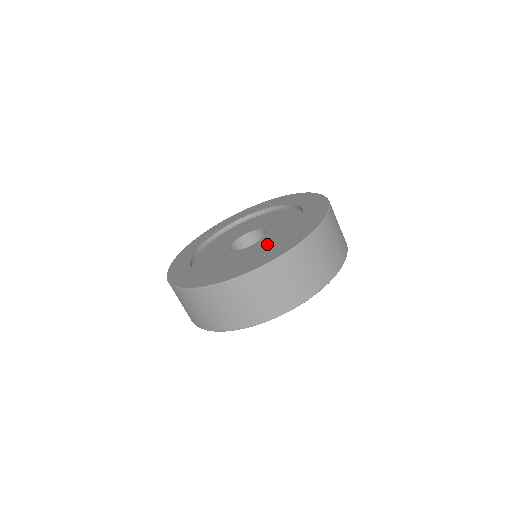
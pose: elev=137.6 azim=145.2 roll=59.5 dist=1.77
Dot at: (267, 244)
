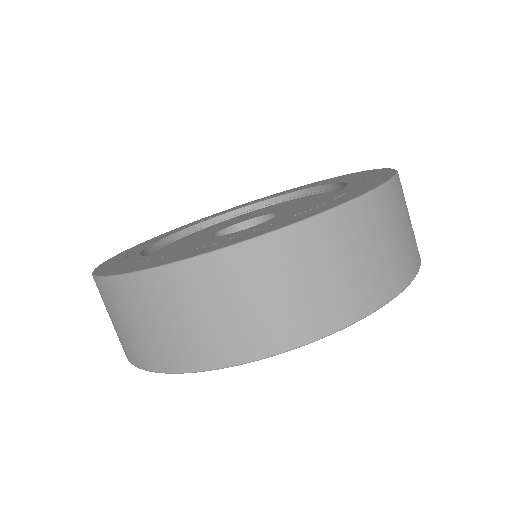
Dot at: occluded
